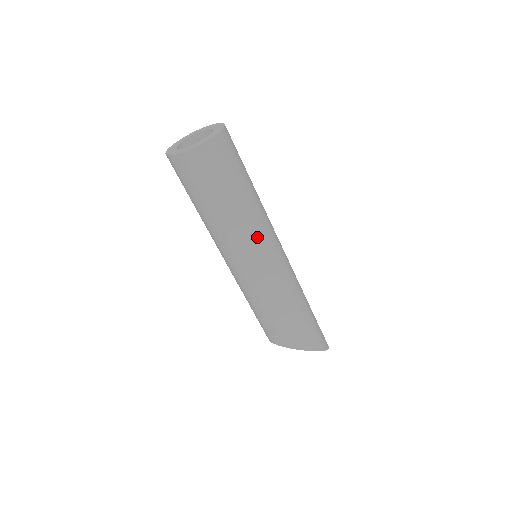
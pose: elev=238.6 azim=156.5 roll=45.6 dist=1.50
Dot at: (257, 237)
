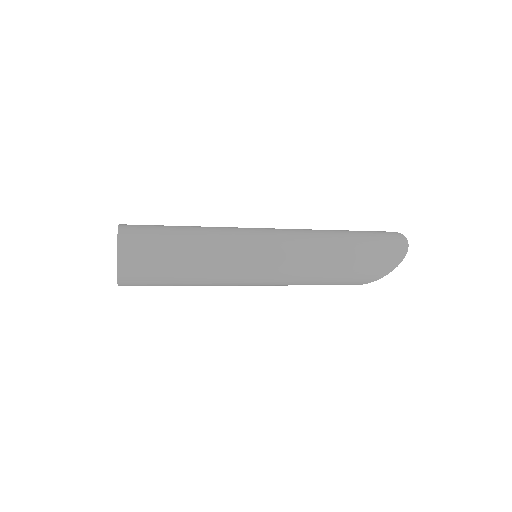
Dot at: (227, 281)
